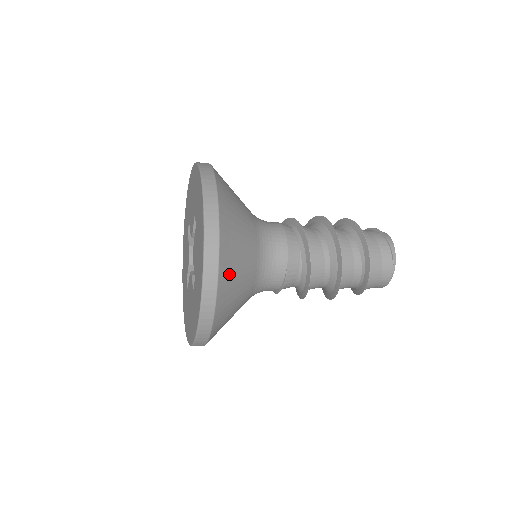
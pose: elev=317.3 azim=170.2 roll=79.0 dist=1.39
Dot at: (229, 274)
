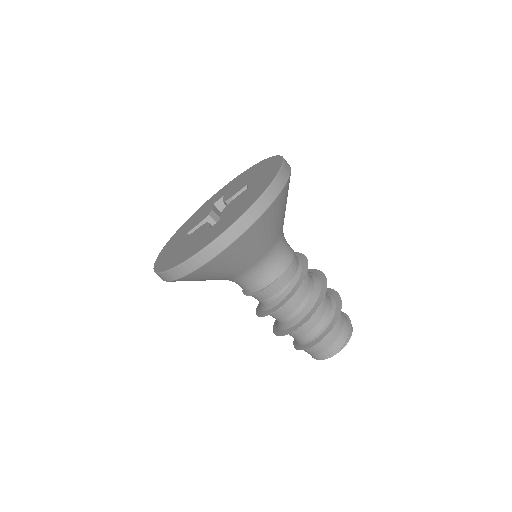
Dot at: (261, 228)
